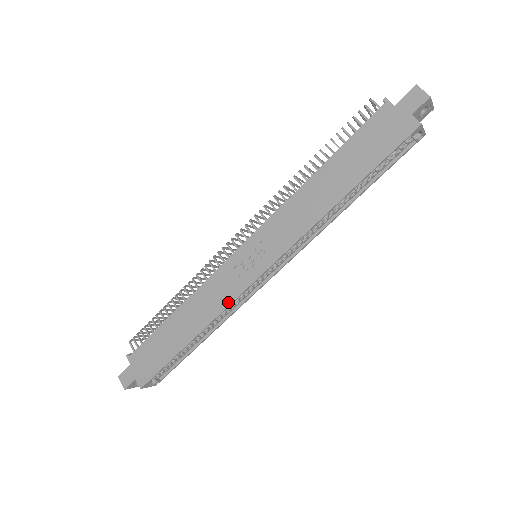
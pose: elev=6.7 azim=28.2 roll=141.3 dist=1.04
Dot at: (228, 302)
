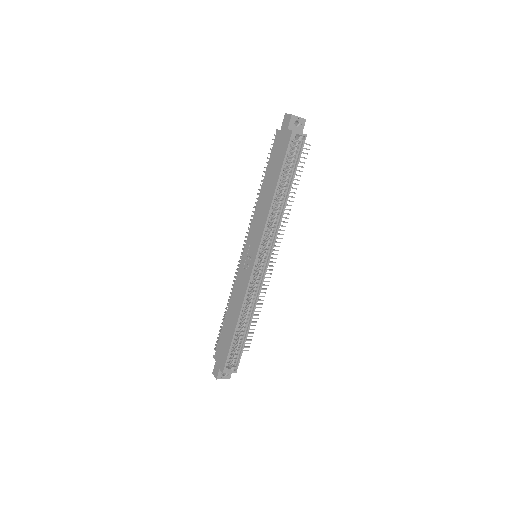
Dot at: (245, 289)
